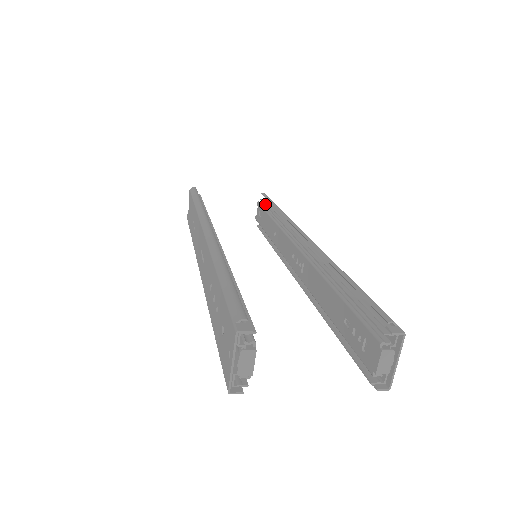
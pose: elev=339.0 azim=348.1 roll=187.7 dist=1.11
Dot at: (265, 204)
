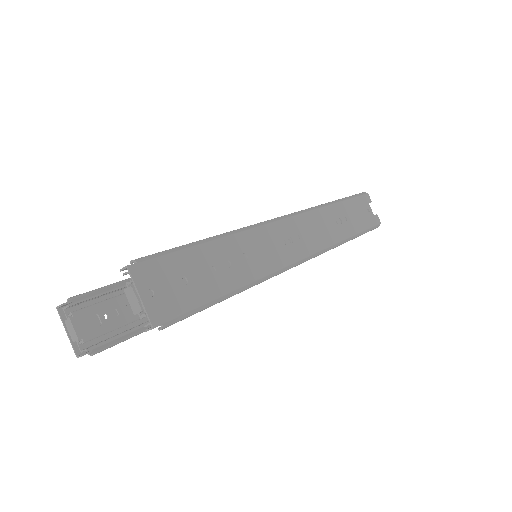
Dot at: occluded
